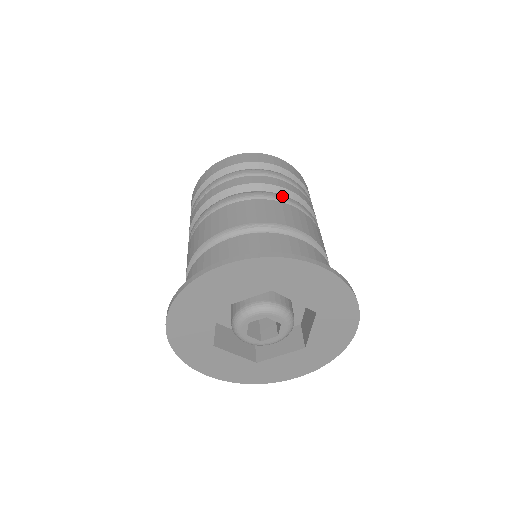
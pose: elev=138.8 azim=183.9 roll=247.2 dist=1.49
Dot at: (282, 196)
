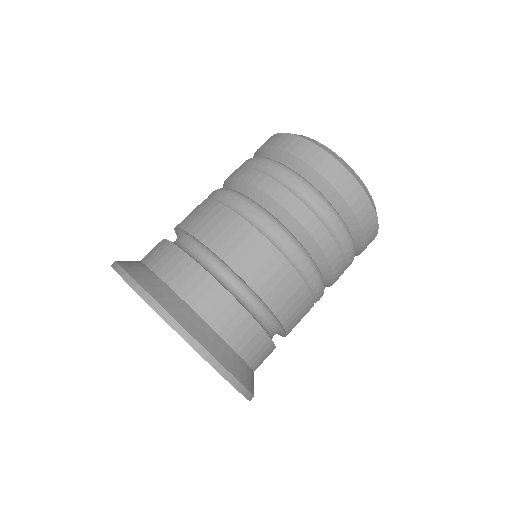
Dot at: (229, 194)
